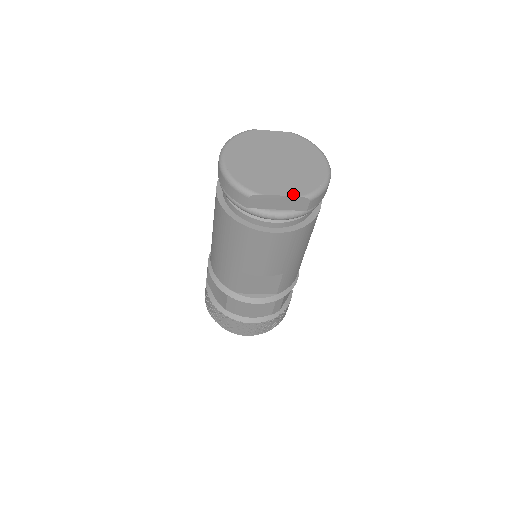
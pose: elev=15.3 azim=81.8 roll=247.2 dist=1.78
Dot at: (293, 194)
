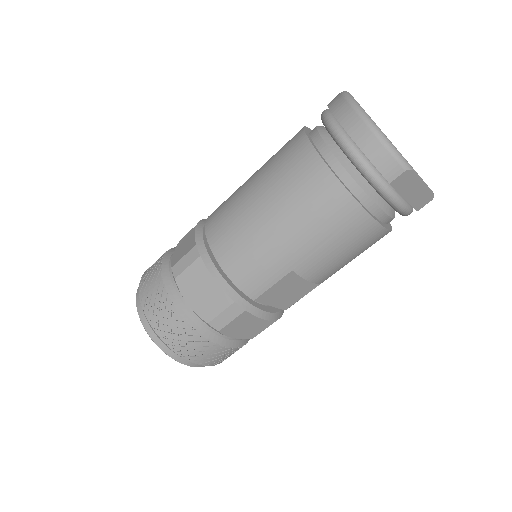
Dot at: occluded
